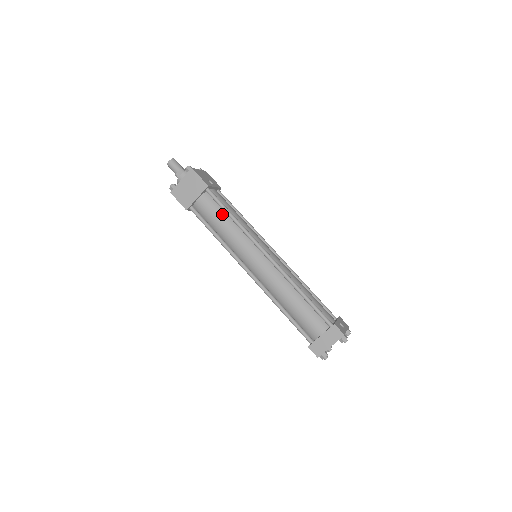
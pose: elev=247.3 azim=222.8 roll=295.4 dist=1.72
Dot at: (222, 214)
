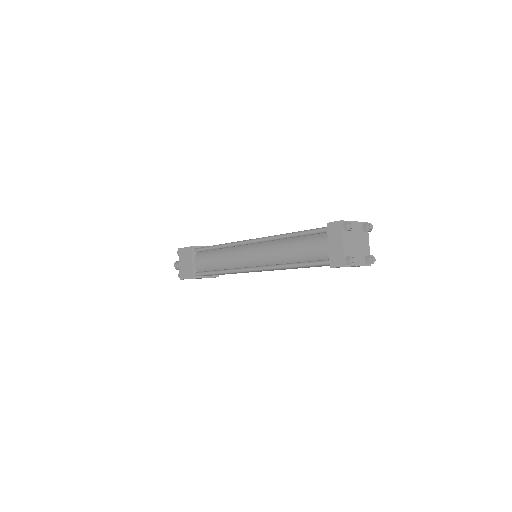
Dot at: (211, 253)
